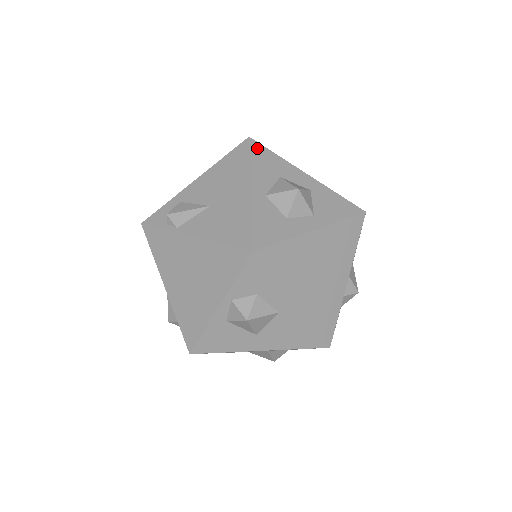
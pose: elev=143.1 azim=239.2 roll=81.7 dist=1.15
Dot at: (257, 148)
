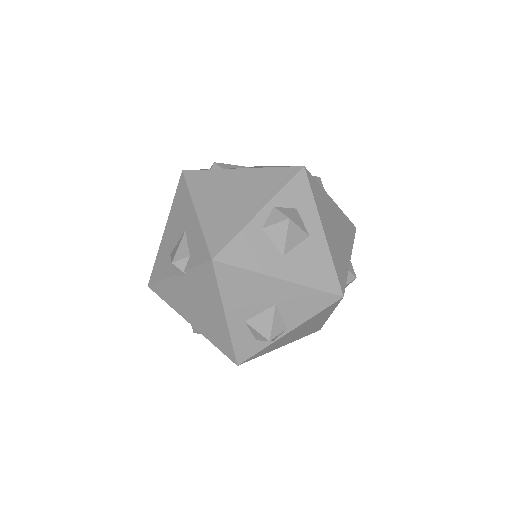
Dot at: occluded
